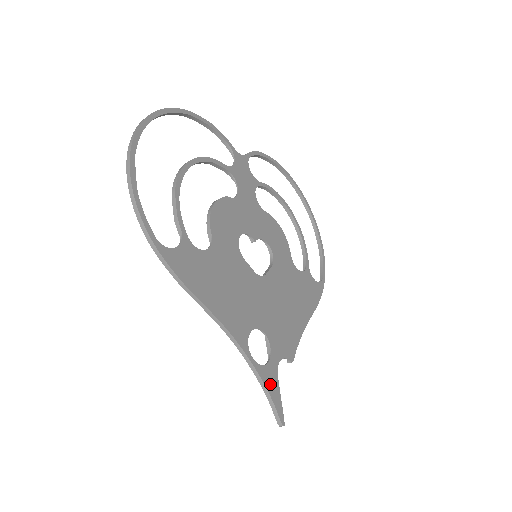
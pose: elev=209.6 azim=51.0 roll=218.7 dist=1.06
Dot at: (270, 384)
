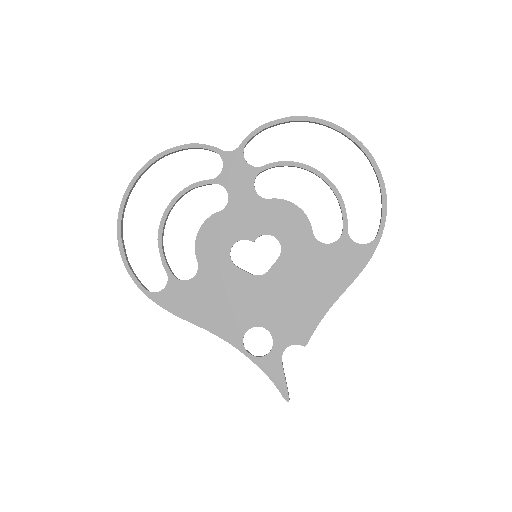
Dot at: (271, 370)
